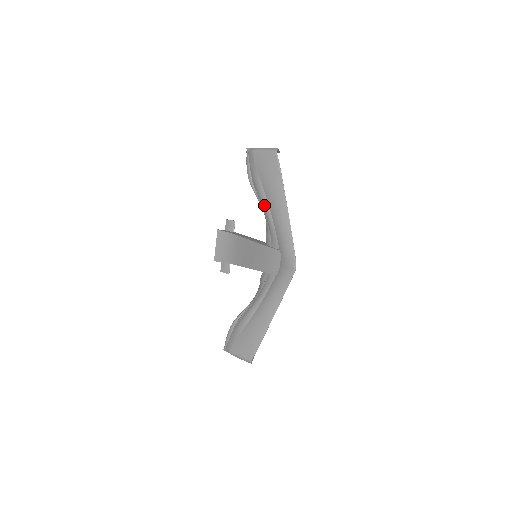
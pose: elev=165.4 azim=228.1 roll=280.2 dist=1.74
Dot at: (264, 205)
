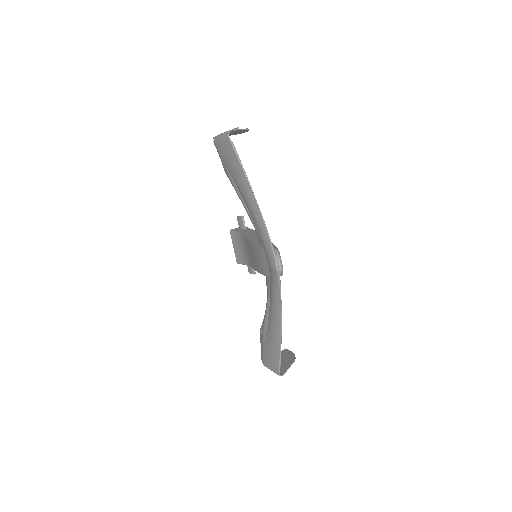
Dot at: (240, 199)
